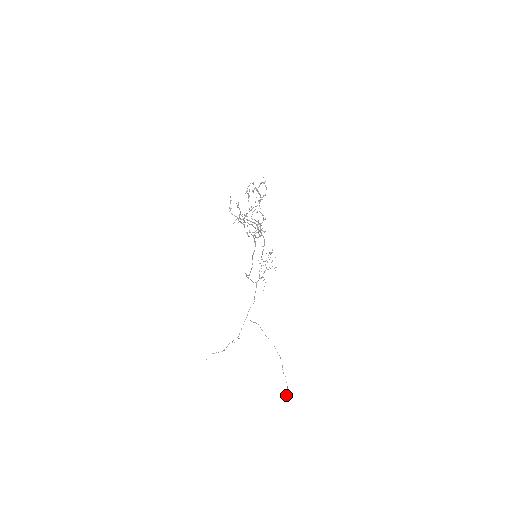
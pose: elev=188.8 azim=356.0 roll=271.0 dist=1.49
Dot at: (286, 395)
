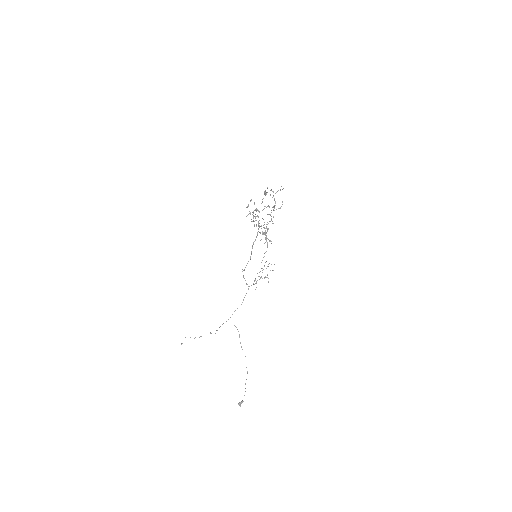
Dot at: (240, 402)
